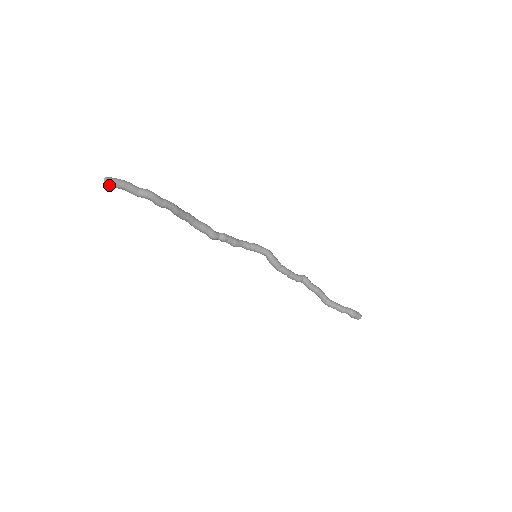
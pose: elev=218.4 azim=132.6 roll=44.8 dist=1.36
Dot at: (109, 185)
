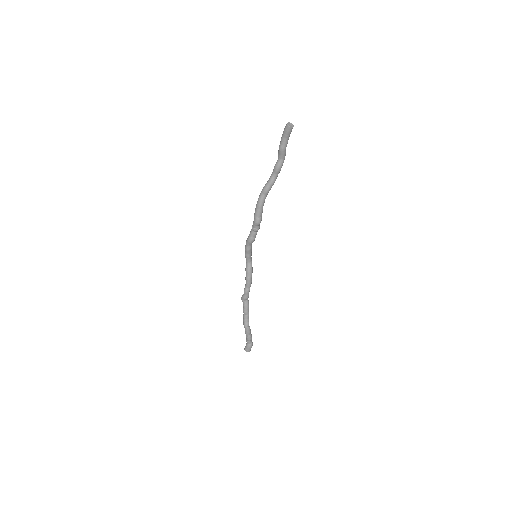
Dot at: occluded
